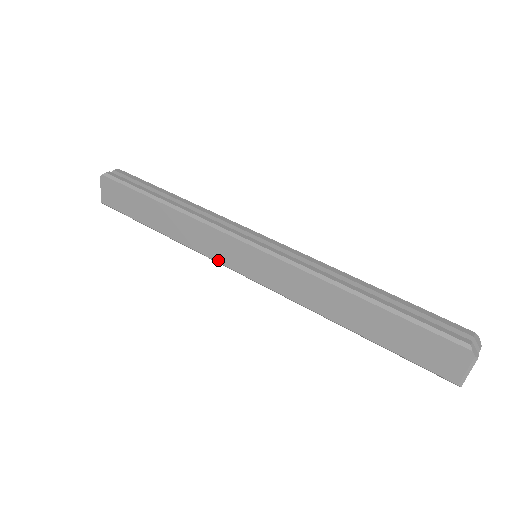
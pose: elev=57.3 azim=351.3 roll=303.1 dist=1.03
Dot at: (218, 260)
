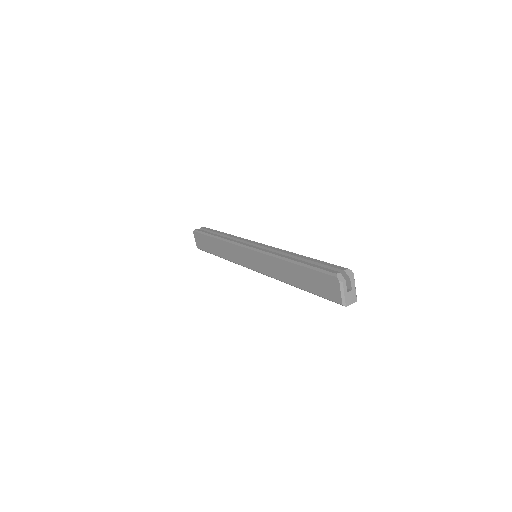
Dot at: (240, 264)
